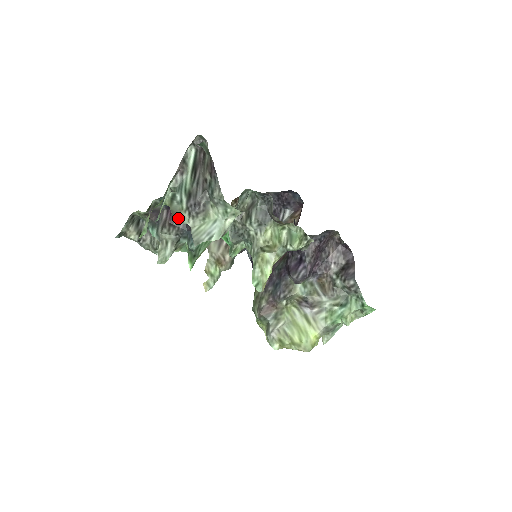
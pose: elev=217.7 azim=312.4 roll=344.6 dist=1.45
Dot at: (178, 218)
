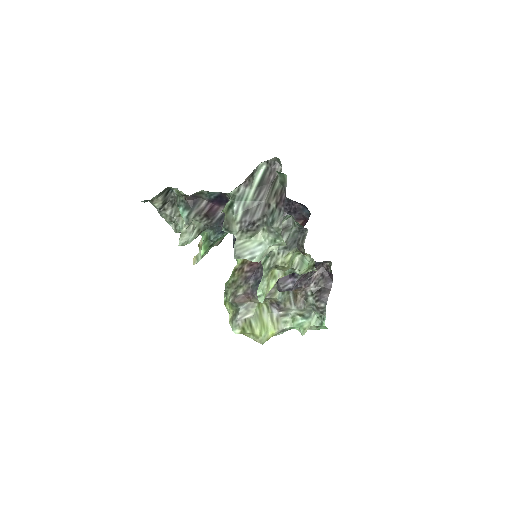
Dot at: (229, 228)
